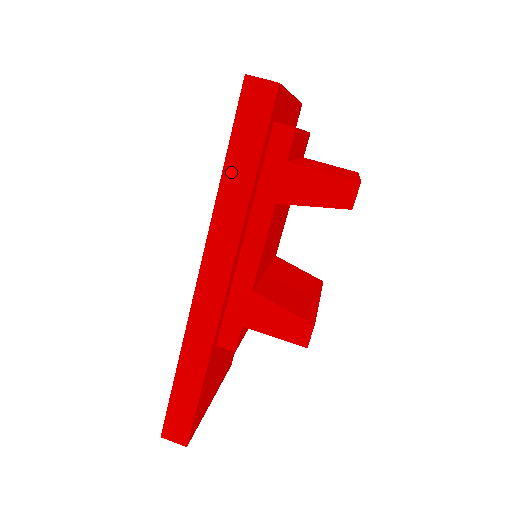
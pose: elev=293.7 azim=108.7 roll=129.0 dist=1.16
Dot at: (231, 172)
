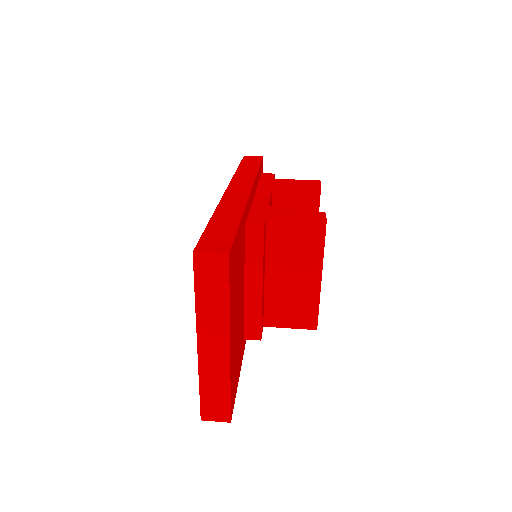
Dot at: (243, 168)
